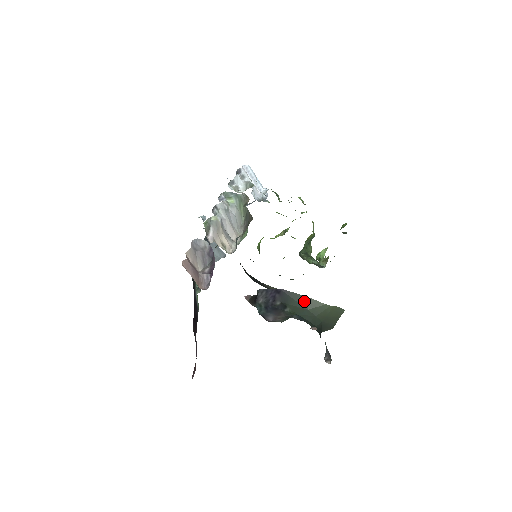
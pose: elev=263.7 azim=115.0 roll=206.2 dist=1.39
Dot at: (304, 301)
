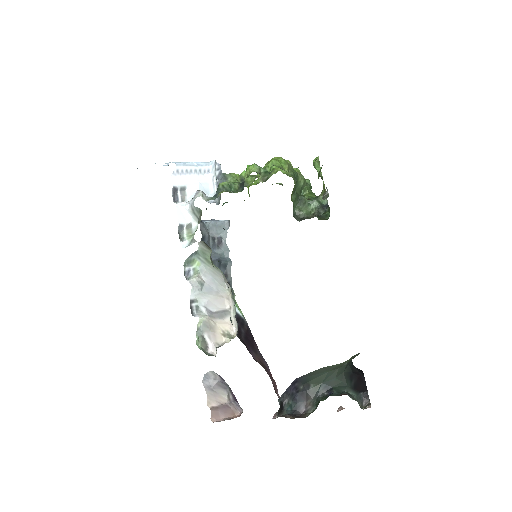
Dot at: (321, 371)
